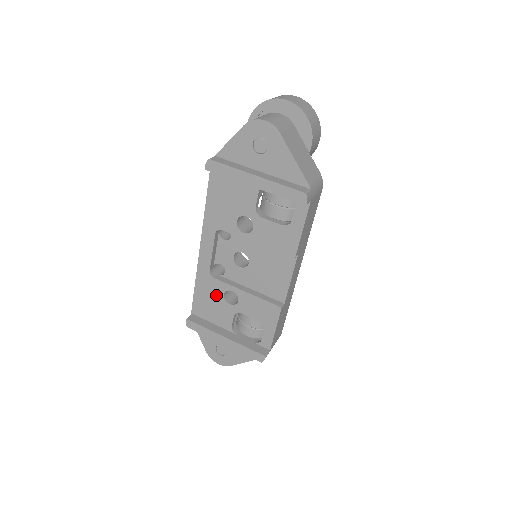
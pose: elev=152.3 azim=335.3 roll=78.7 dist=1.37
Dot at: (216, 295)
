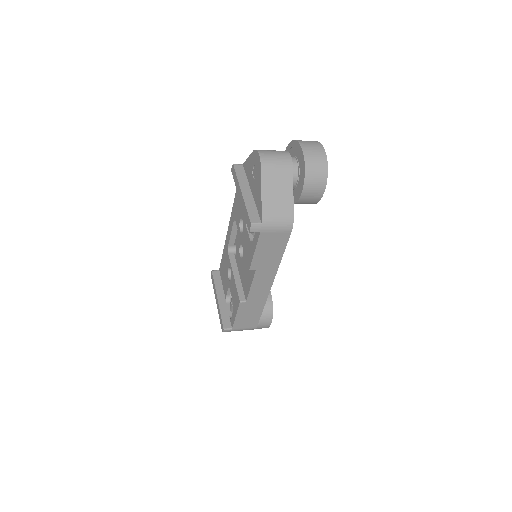
Dot at: (227, 266)
